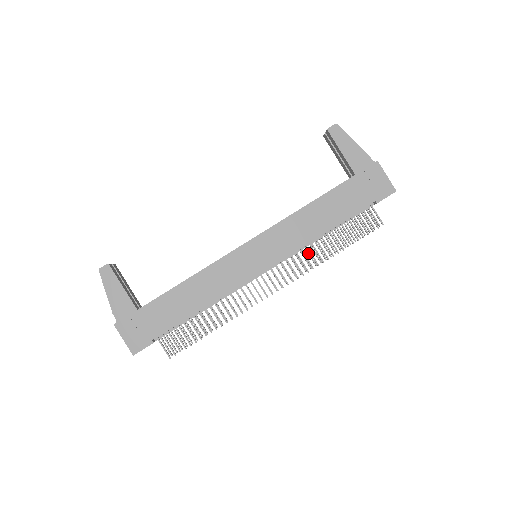
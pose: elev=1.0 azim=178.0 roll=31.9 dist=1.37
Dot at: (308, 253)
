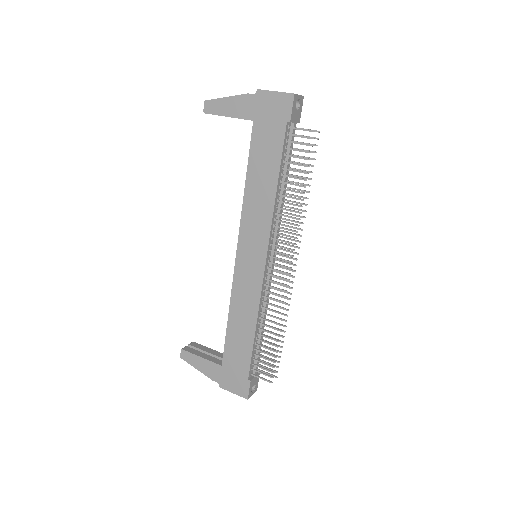
Dot at: occluded
